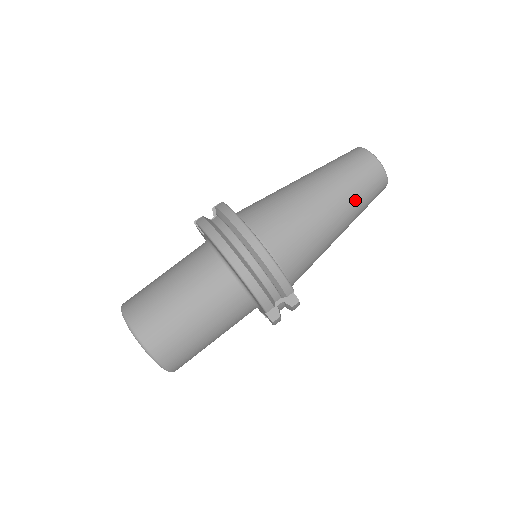
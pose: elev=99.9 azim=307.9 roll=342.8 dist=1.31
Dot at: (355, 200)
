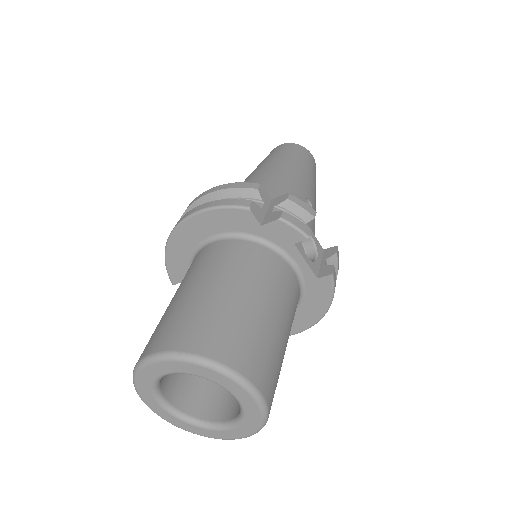
Dot at: (277, 158)
